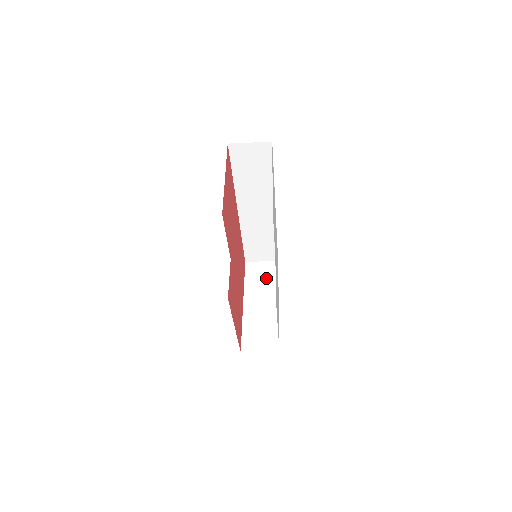
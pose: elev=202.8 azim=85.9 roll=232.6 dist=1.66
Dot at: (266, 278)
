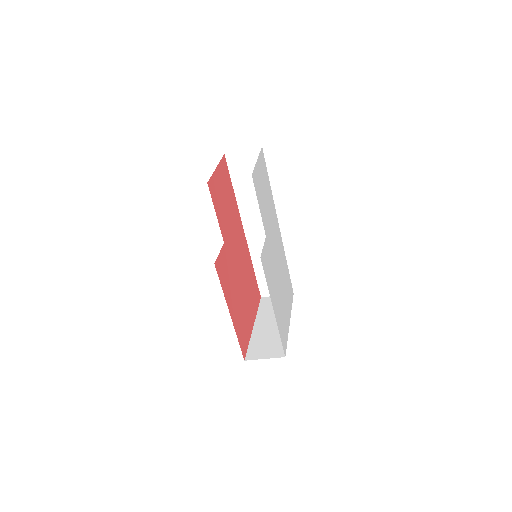
Dot at: occluded
